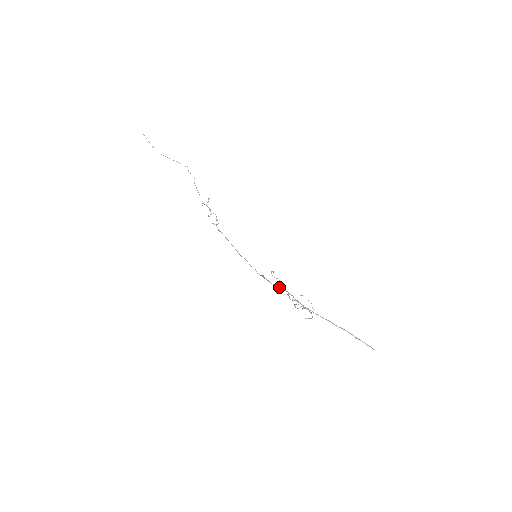
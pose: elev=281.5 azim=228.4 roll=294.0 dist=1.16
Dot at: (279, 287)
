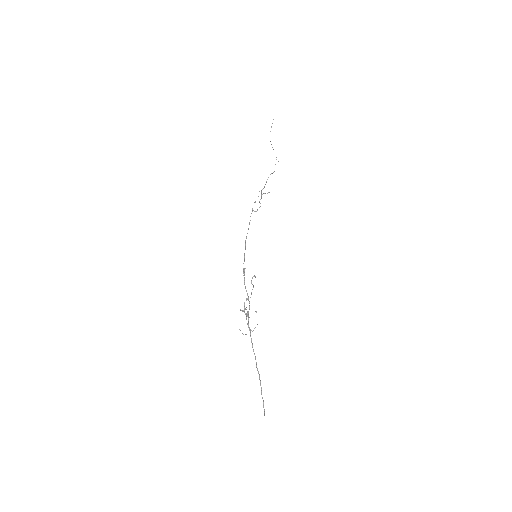
Dot at: occluded
